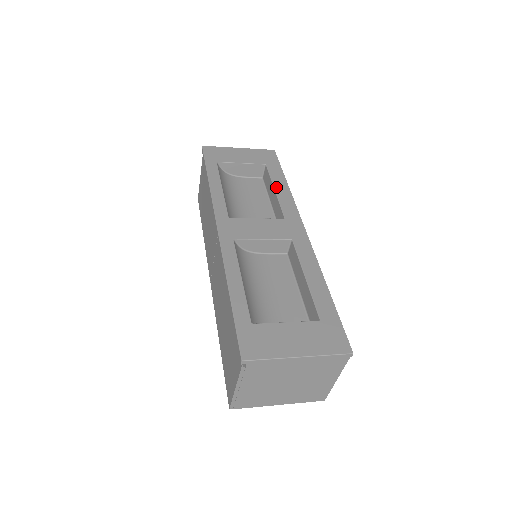
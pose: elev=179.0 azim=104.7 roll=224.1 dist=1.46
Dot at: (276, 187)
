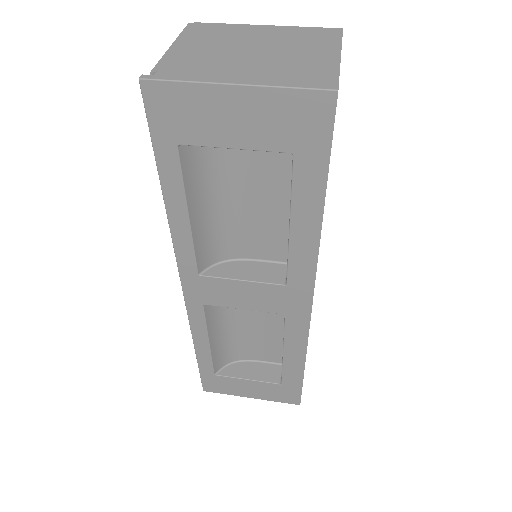
Dot at: (294, 224)
